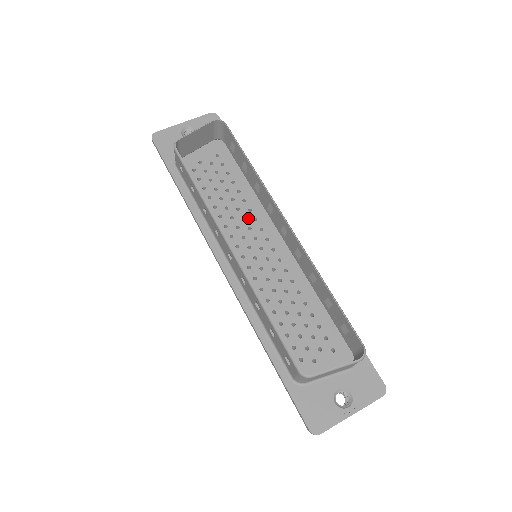
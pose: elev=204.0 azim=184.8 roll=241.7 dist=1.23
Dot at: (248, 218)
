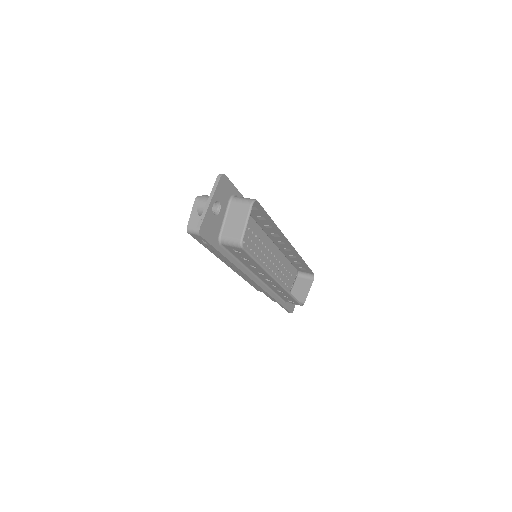
Dot at: (257, 242)
